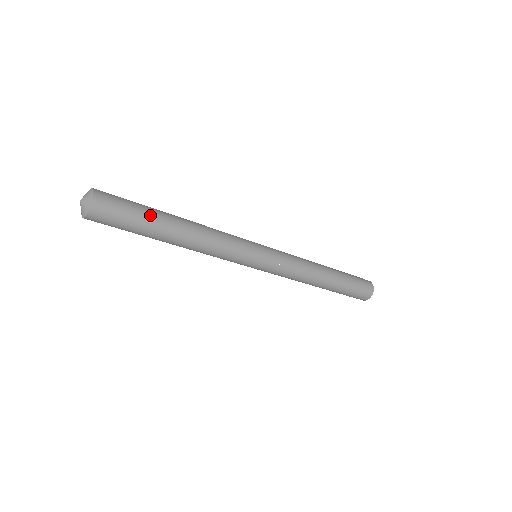
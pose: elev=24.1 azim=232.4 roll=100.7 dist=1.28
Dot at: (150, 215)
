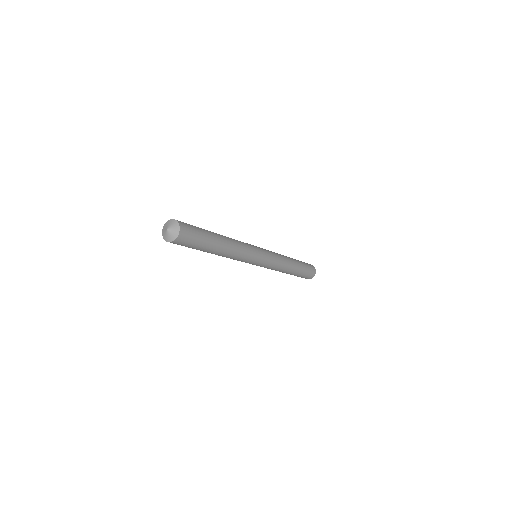
Dot at: (207, 232)
